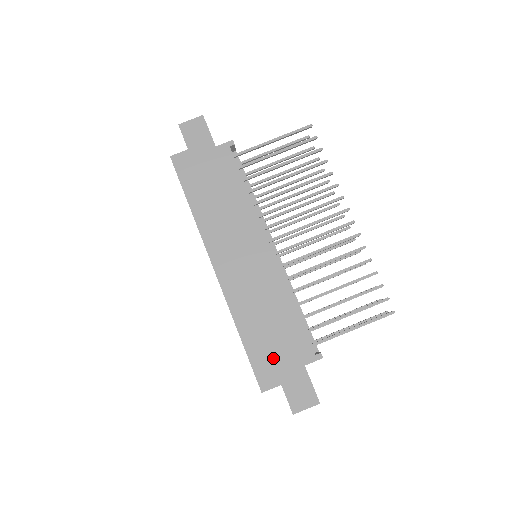
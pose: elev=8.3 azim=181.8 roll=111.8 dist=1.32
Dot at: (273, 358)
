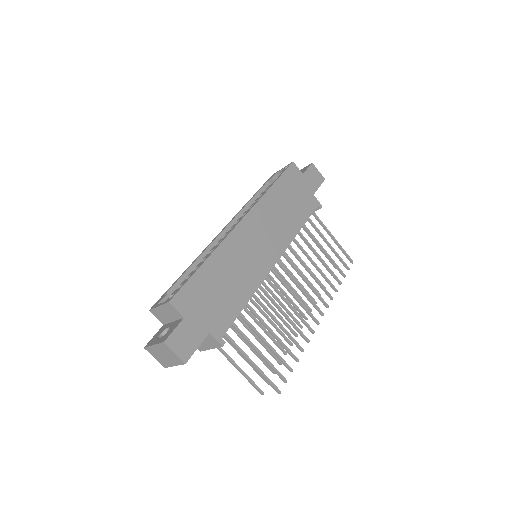
Dot at: (202, 300)
